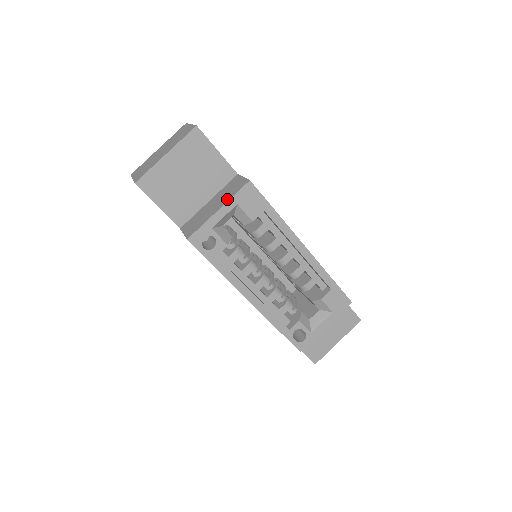
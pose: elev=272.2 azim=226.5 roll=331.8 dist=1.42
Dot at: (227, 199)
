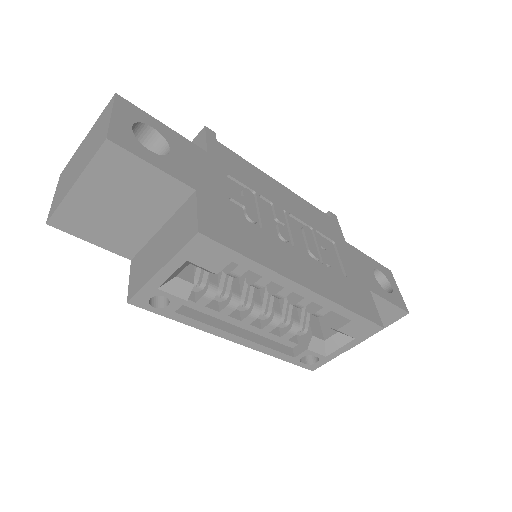
Dot at: (171, 253)
